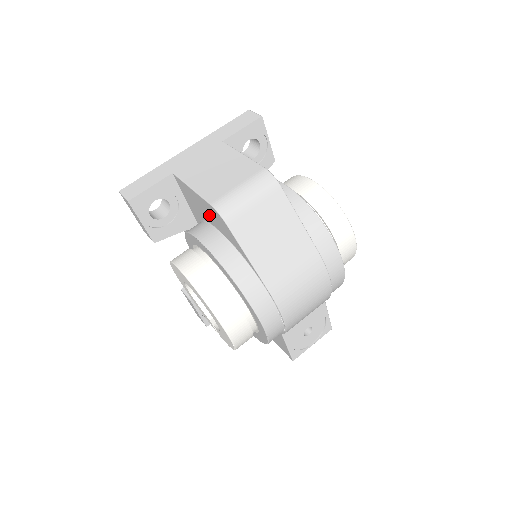
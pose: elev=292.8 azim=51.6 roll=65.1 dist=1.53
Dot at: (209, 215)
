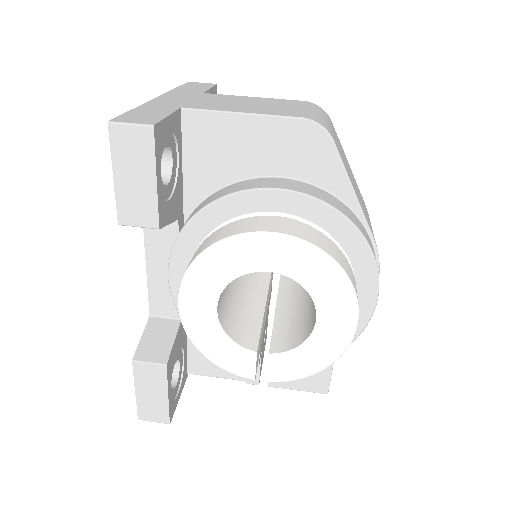
Dot at: (271, 153)
